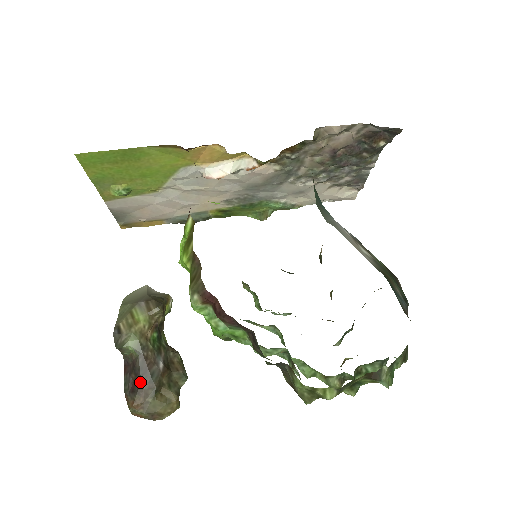
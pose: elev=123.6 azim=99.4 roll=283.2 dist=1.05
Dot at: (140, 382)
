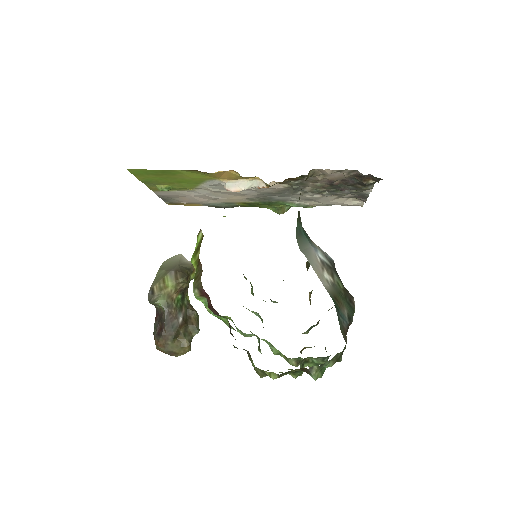
Dot at: (164, 329)
